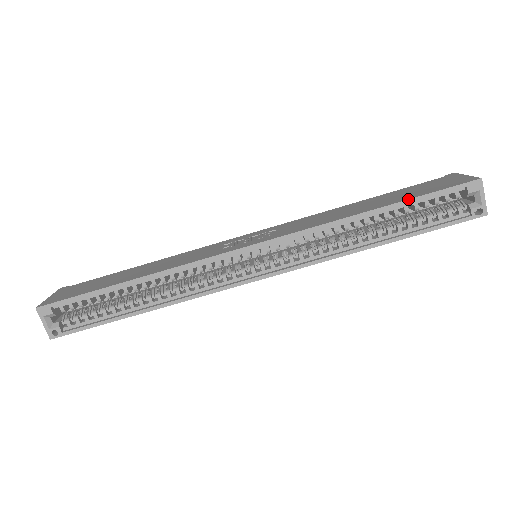
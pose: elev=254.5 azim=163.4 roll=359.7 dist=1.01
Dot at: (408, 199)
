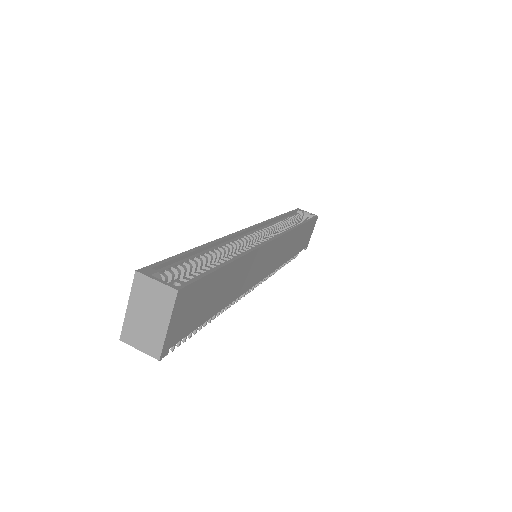
Dot at: (286, 213)
